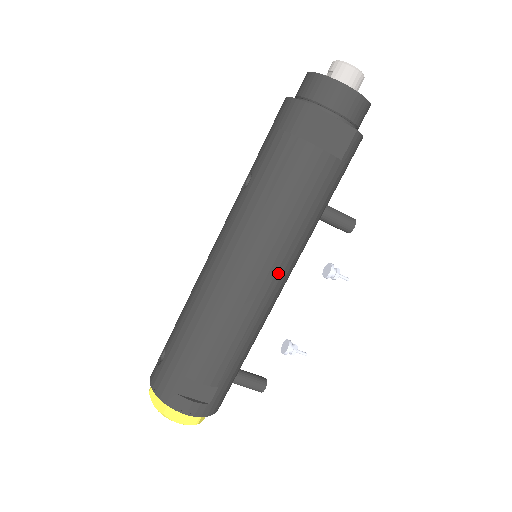
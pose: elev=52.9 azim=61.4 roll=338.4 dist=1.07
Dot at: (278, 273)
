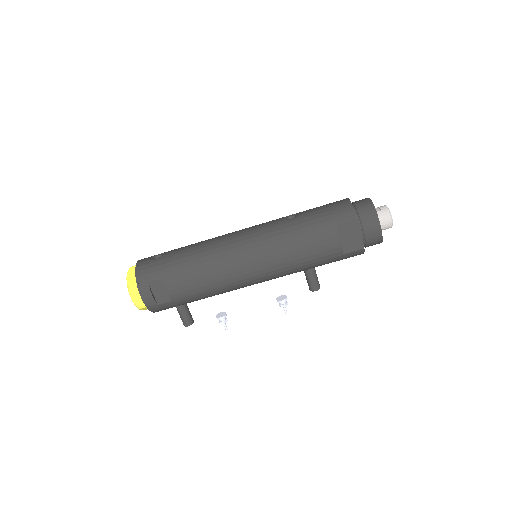
Dot at: (260, 275)
